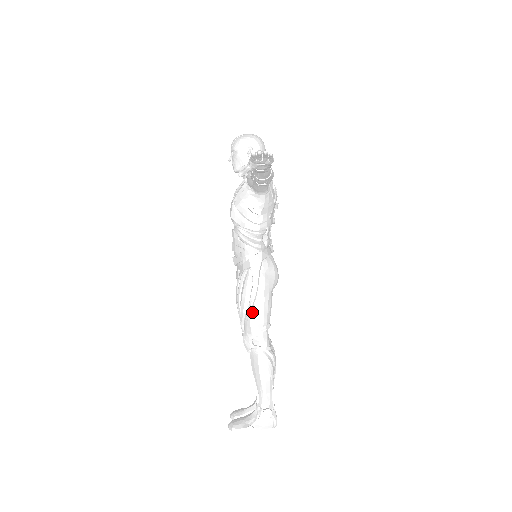
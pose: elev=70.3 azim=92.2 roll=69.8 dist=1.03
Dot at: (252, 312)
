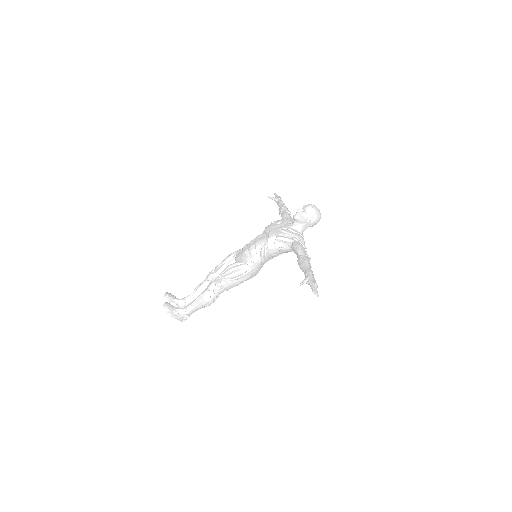
Dot at: (229, 282)
